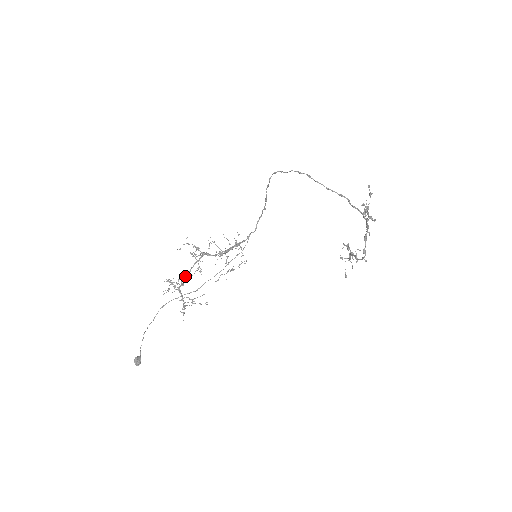
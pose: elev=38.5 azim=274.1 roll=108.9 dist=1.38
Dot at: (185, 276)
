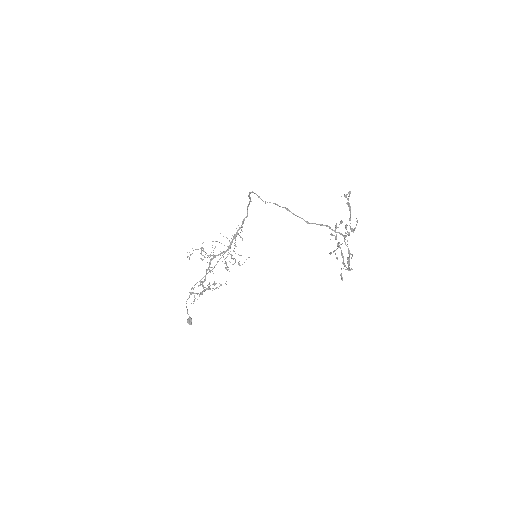
Dot at: occluded
